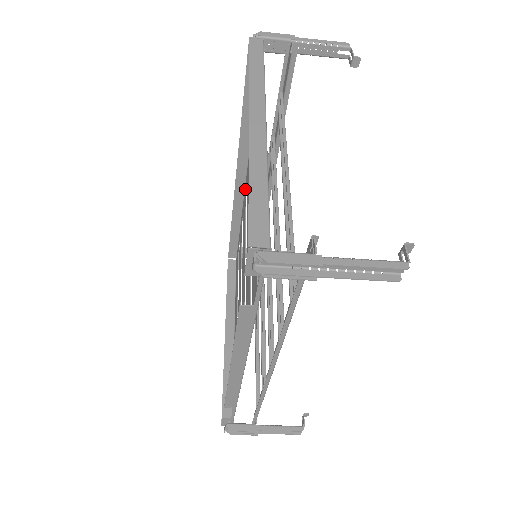
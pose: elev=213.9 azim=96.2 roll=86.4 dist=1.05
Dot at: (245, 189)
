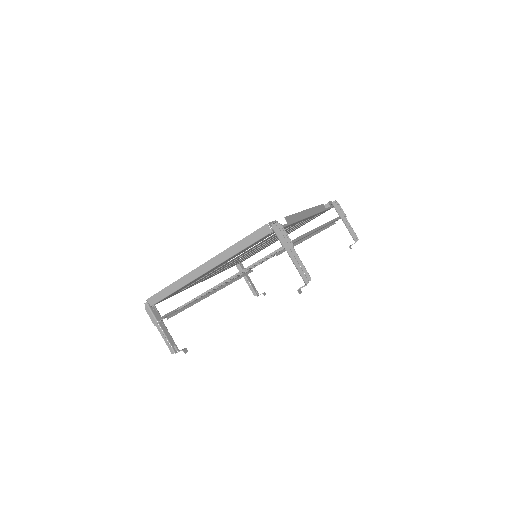
Dot at: occluded
